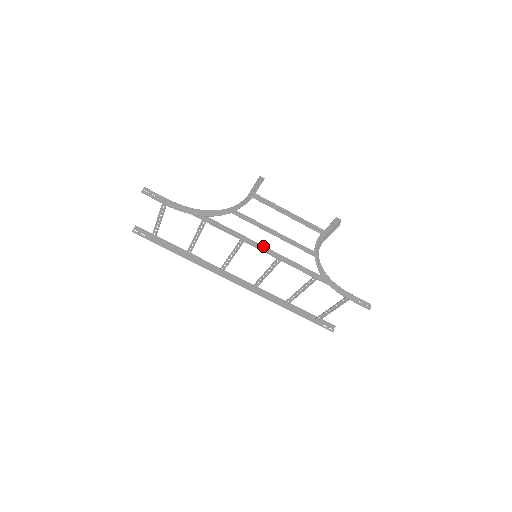
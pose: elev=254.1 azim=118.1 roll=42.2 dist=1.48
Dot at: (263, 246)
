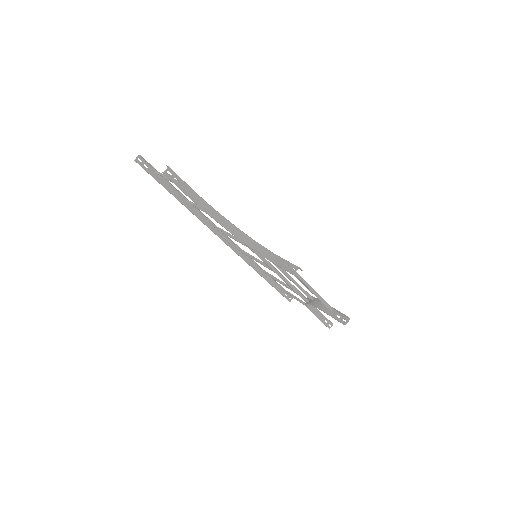
Dot at: occluded
